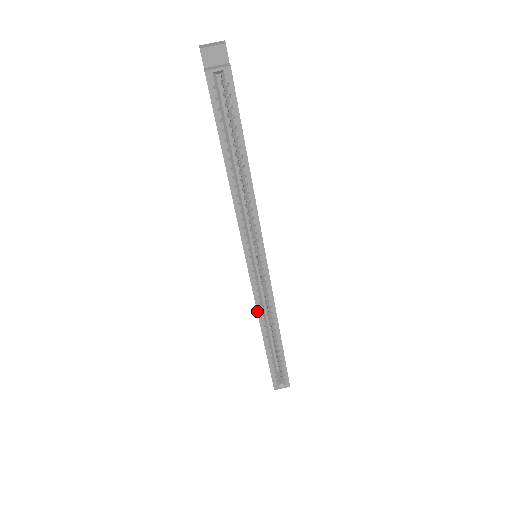
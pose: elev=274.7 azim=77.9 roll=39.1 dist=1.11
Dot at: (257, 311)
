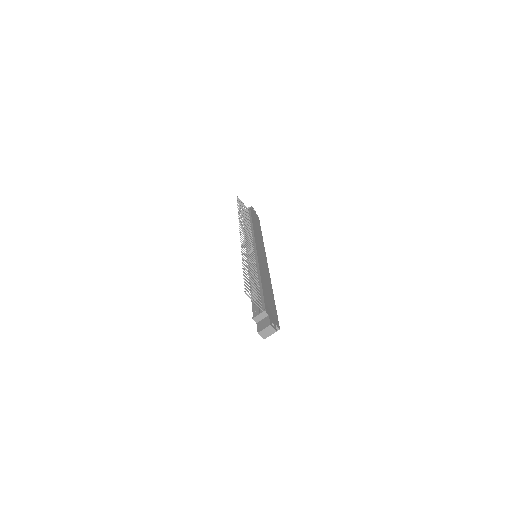
Dot at: occluded
